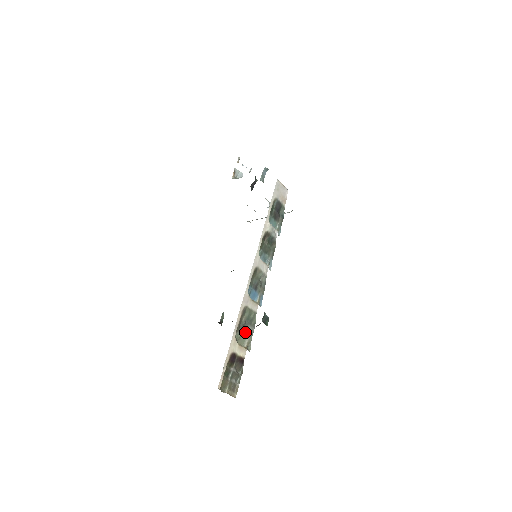
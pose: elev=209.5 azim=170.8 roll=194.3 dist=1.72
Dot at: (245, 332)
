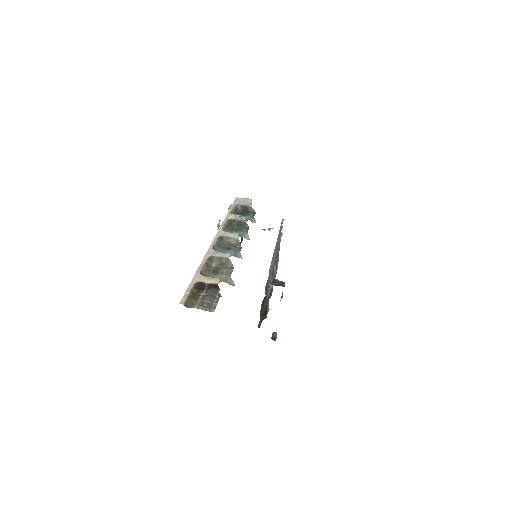
Dot at: (219, 273)
